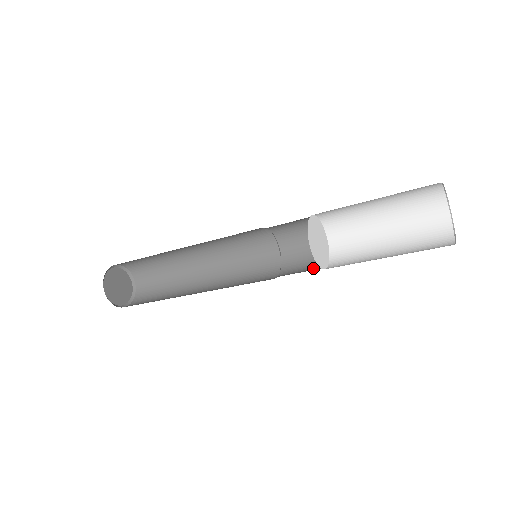
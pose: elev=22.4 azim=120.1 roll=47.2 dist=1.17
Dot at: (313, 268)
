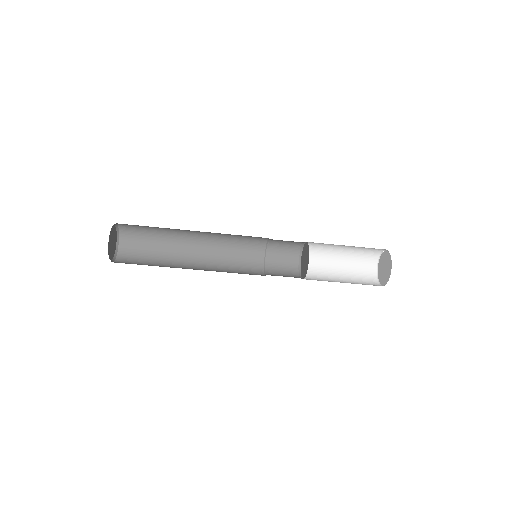
Dot at: occluded
